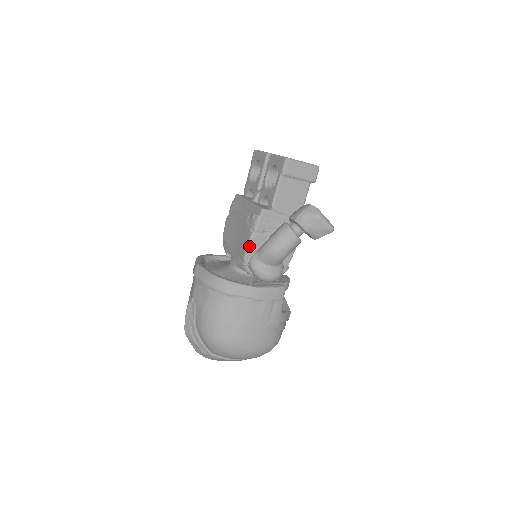
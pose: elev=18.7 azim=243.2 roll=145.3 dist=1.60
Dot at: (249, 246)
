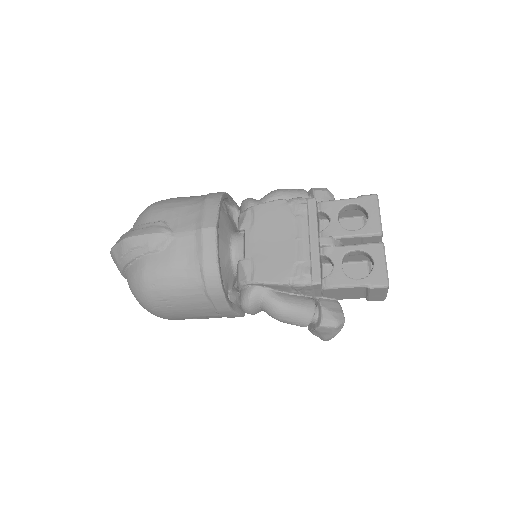
Dot at: (272, 284)
